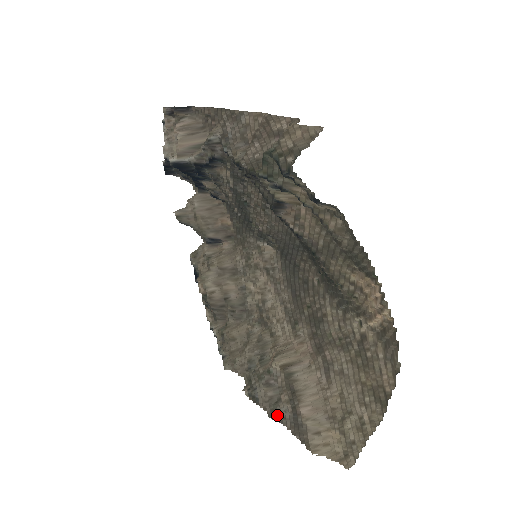
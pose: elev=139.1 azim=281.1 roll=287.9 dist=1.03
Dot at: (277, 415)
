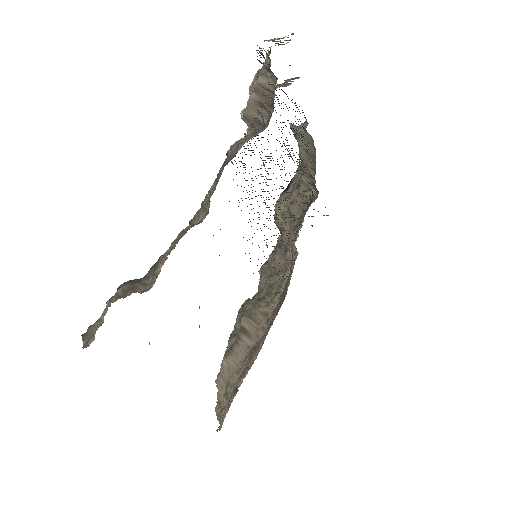
Dot at: (229, 341)
